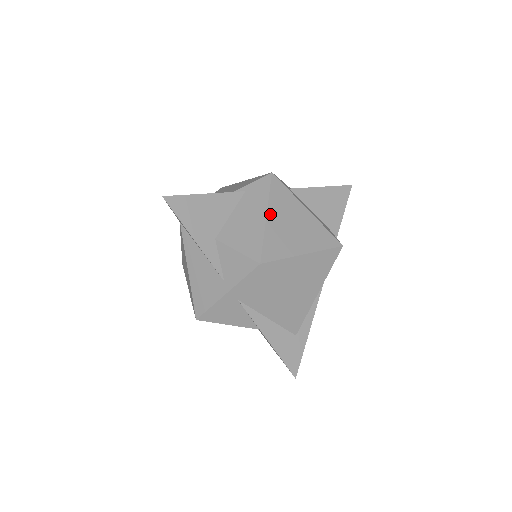
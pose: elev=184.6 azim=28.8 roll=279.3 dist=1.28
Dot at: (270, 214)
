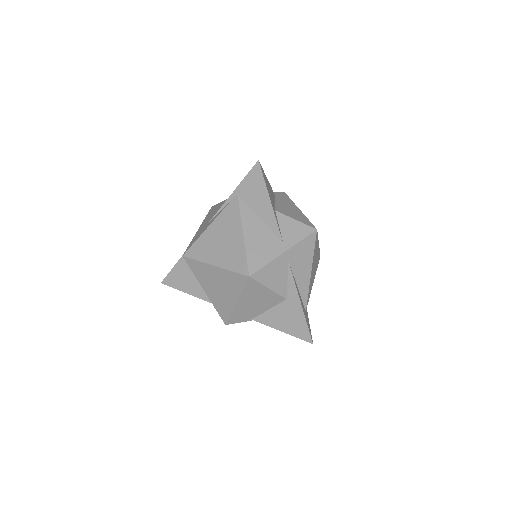
Dot at: occluded
